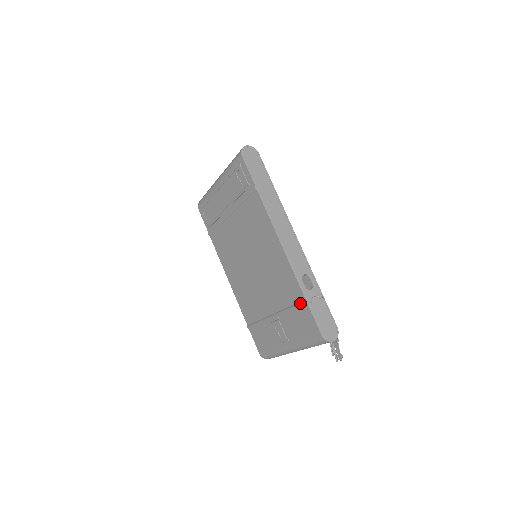
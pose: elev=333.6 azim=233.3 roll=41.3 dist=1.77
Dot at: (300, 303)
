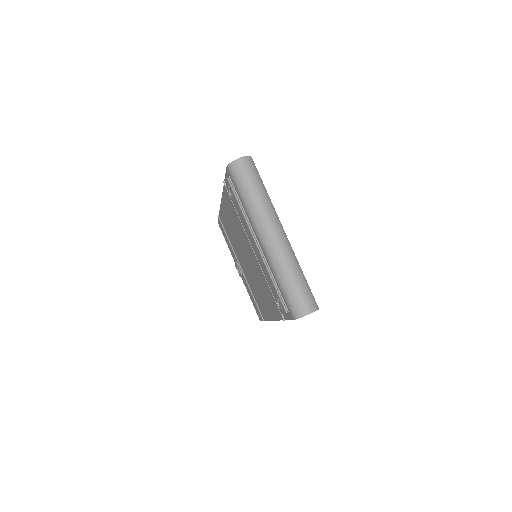
Dot at: (260, 314)
